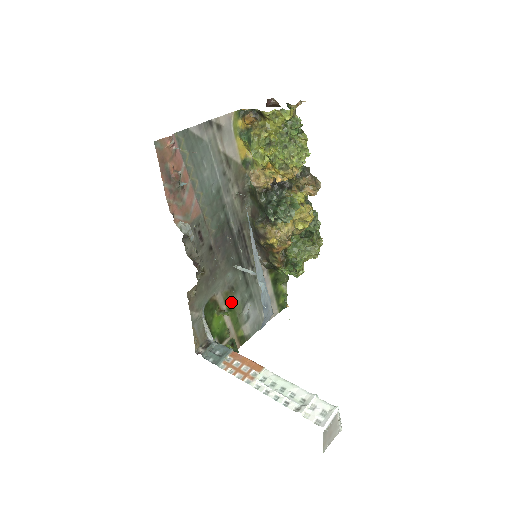
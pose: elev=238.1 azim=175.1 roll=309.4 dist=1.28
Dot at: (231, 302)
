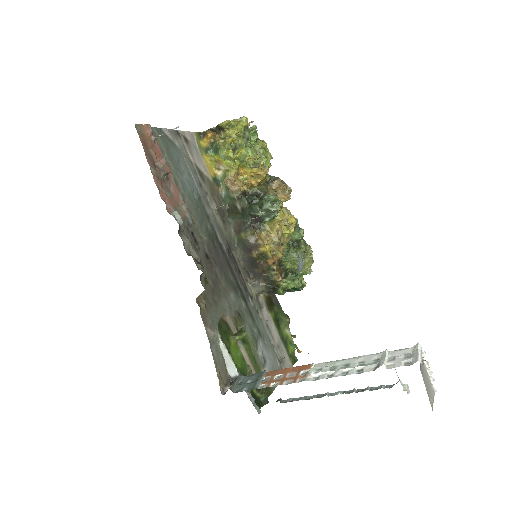
Dot at: occluded
